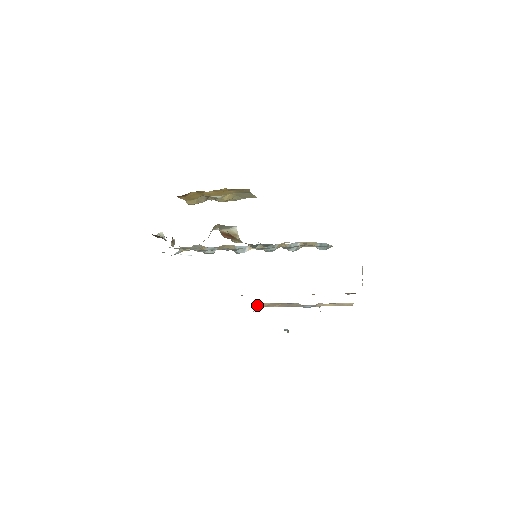
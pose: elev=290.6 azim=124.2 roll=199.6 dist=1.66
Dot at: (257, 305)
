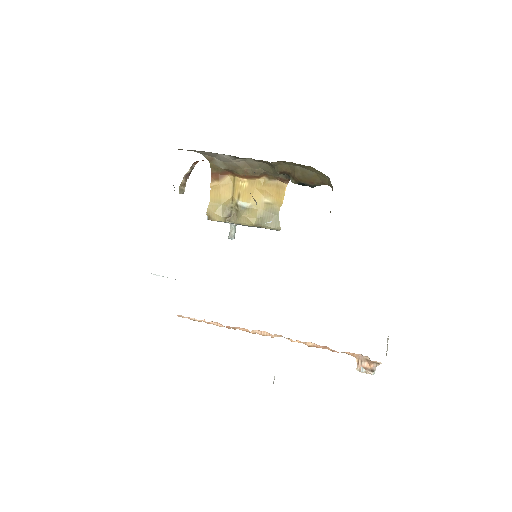
Dot at: occluded
